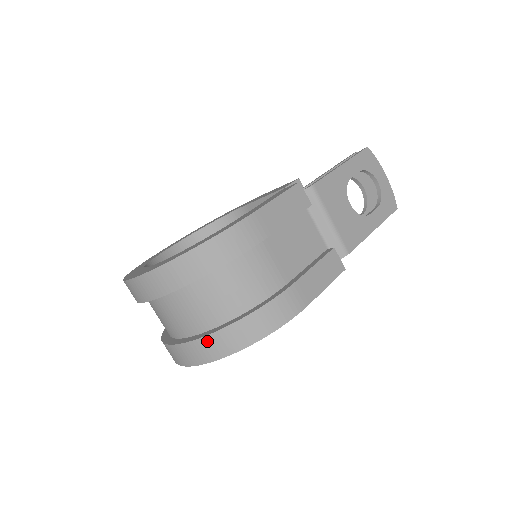
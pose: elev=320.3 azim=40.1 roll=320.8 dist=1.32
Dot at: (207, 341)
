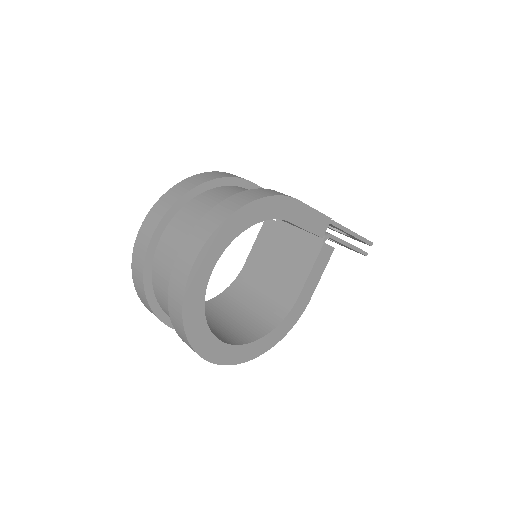
Dot at: (210, 215)
